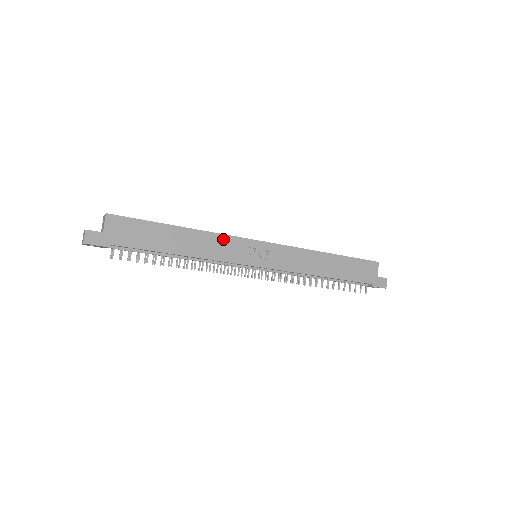
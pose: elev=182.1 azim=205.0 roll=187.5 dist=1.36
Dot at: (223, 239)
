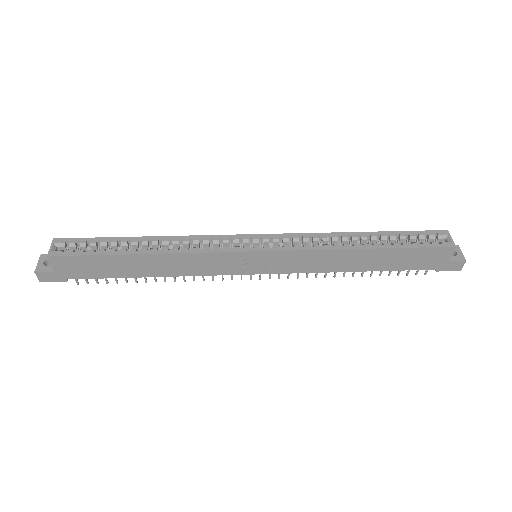
Dot at: (202, 257)
